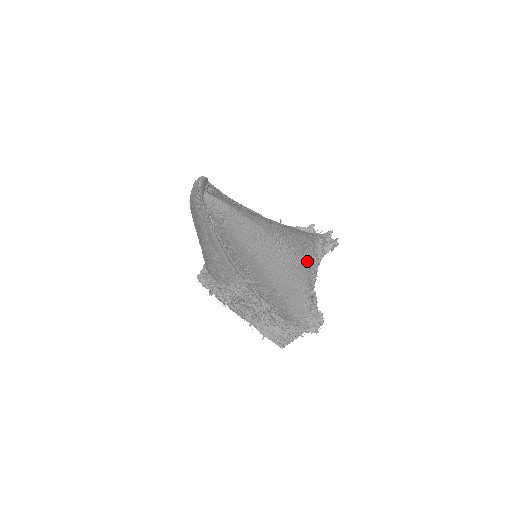
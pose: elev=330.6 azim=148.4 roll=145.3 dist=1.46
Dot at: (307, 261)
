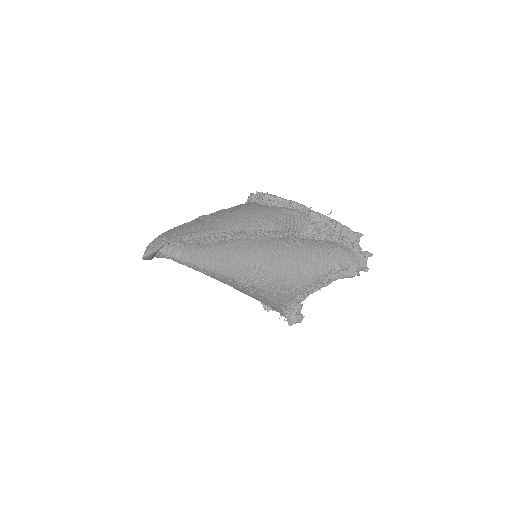
Dot at: (290, 294)
